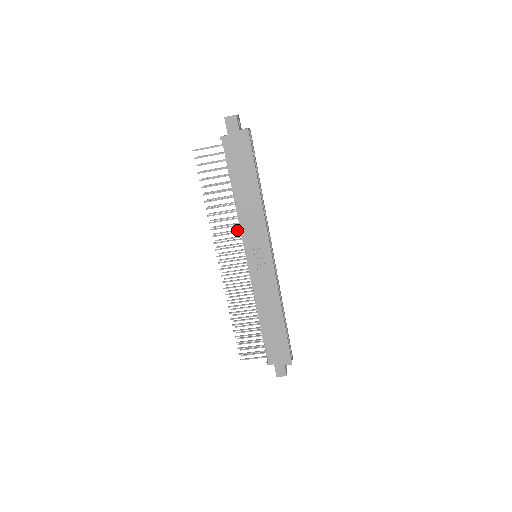
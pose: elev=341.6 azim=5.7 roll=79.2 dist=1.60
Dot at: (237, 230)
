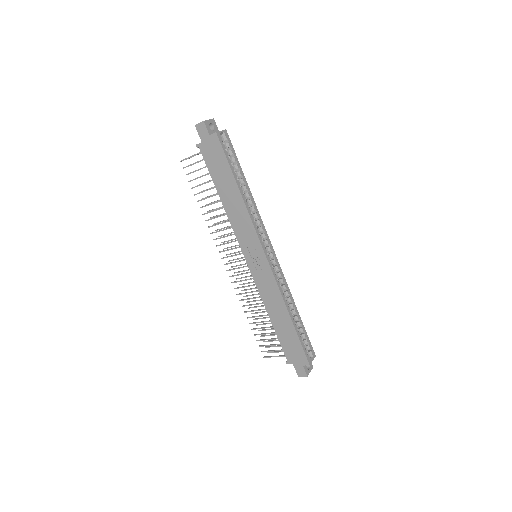
Dot at: occluded
